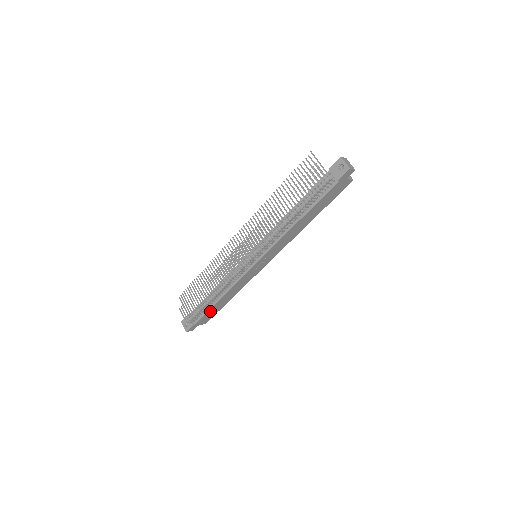
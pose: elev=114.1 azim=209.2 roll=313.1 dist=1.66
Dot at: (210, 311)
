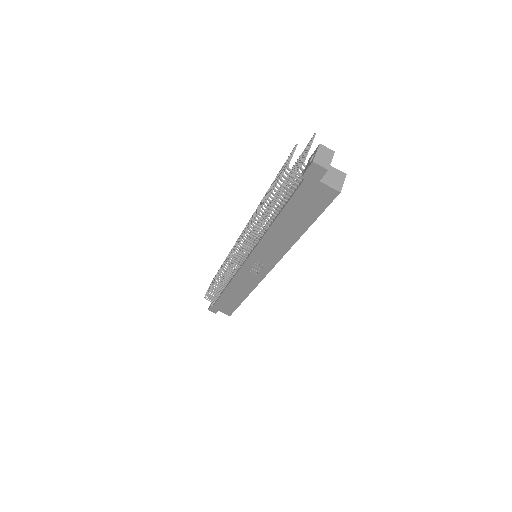
Dot at: (223, 299)
